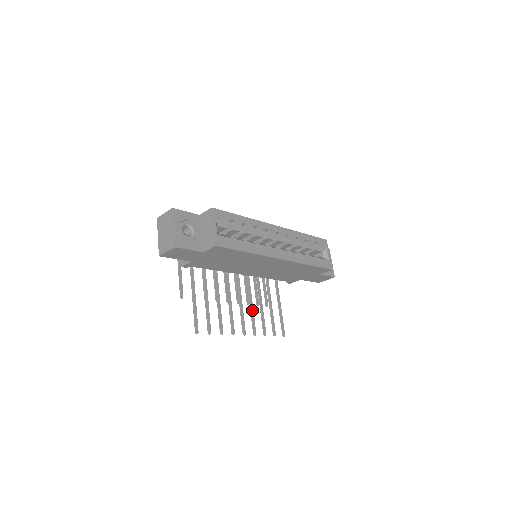
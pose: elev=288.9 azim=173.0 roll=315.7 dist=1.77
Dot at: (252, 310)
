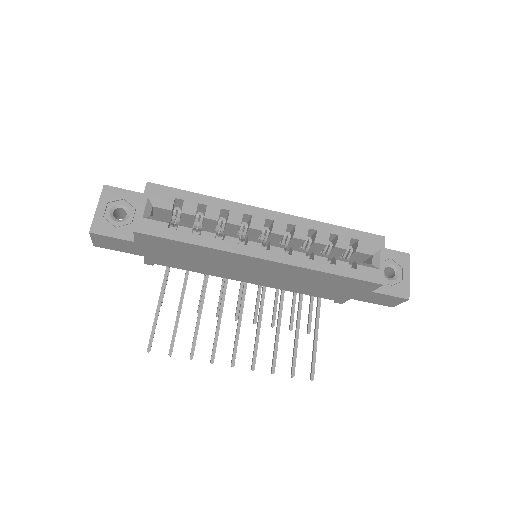
Dot at: (257, 334)
